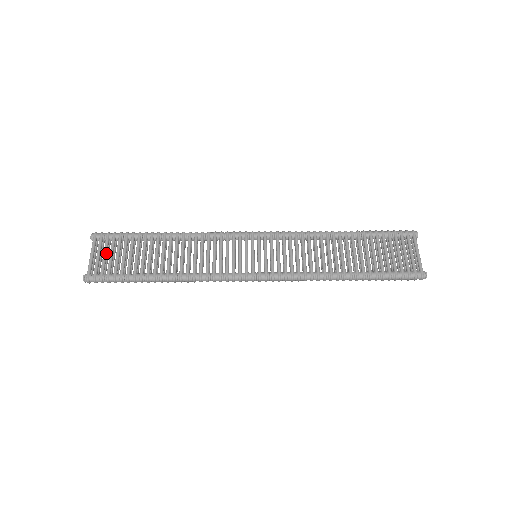
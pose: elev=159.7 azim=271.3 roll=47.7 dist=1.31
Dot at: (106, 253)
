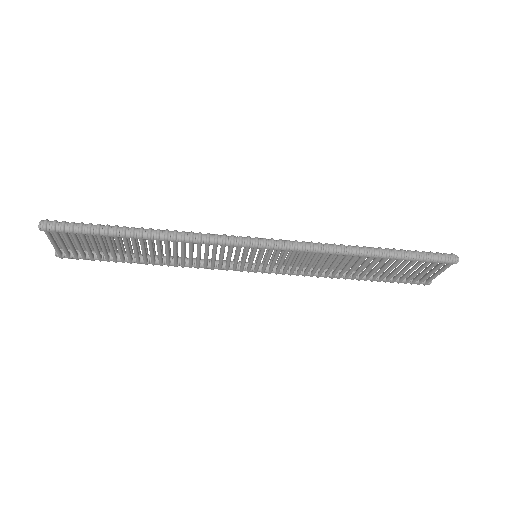
Dot at: occluded
